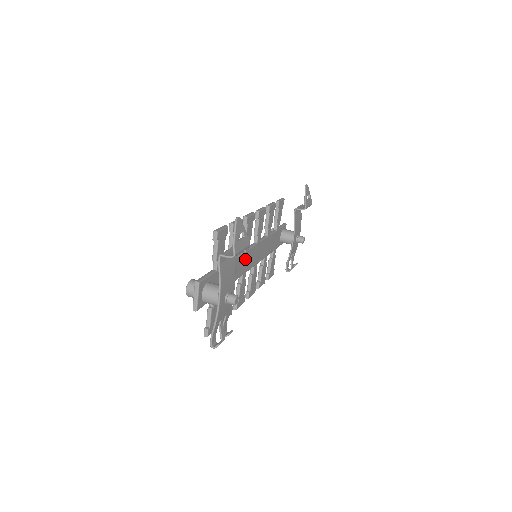
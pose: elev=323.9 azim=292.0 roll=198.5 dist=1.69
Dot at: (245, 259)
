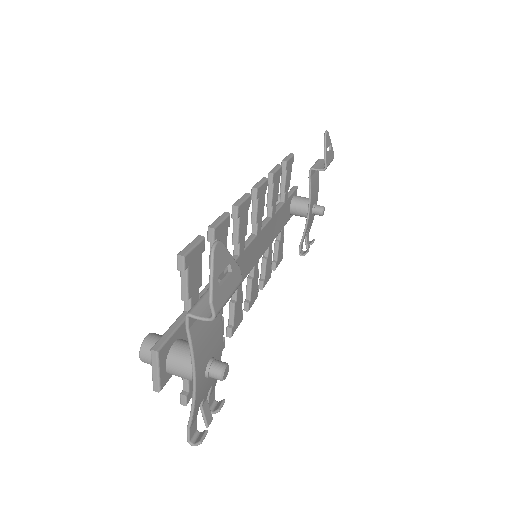
Dot at: (239, 266)
